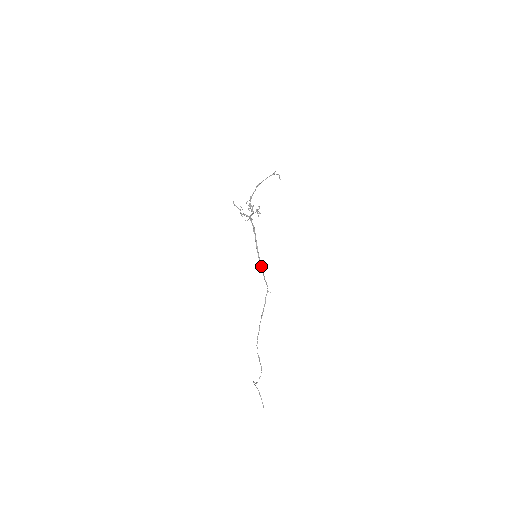
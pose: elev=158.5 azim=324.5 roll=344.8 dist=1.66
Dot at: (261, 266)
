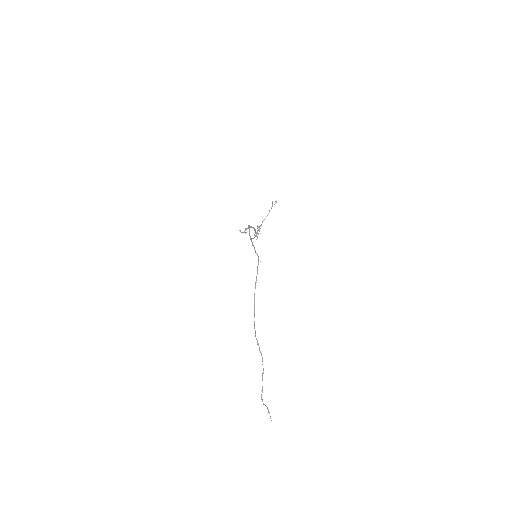
Dot at: (252, 242)
